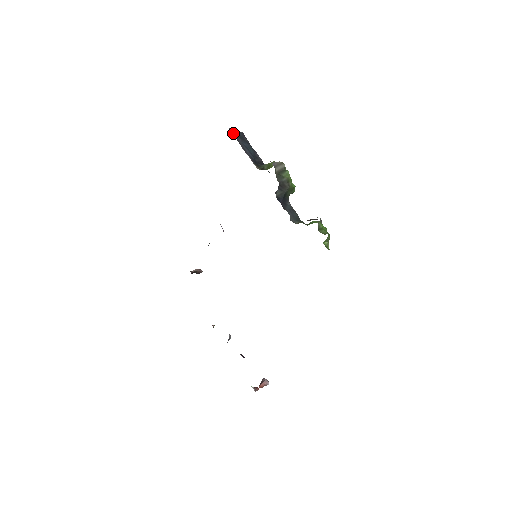
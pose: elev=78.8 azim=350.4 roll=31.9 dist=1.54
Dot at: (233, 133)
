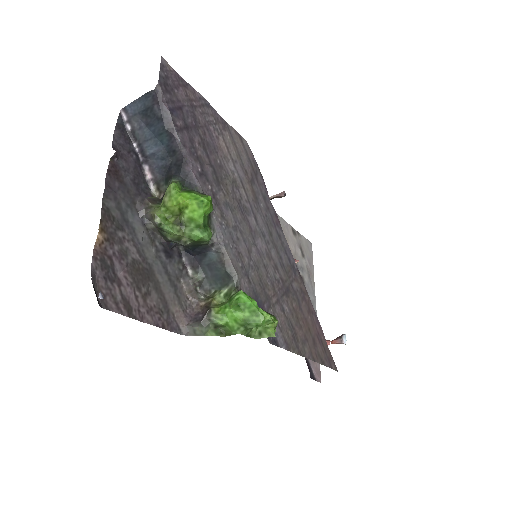
Dot at: (129, 116)
